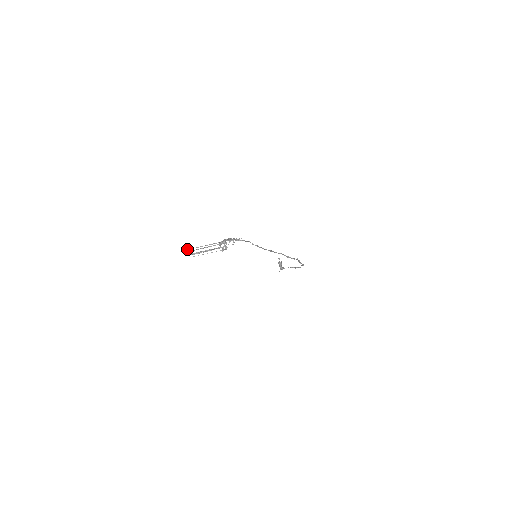
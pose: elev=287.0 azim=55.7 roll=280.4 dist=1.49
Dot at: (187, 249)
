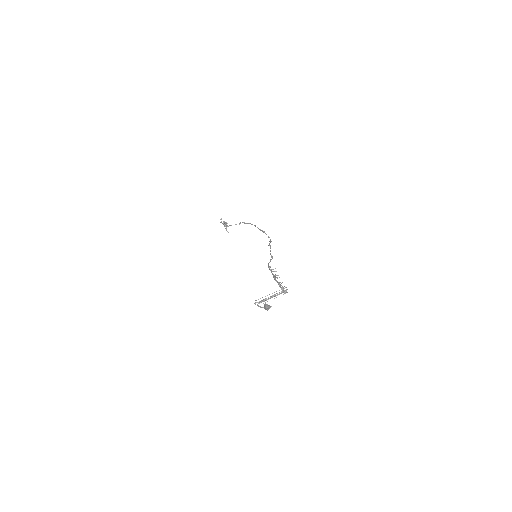
Dot at: (269, 308)
